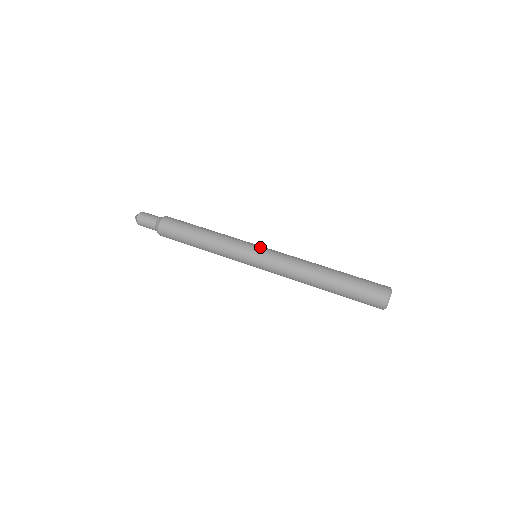
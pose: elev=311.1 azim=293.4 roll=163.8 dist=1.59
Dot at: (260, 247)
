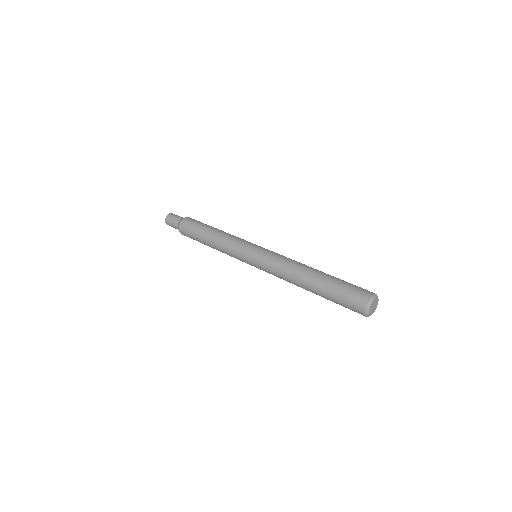
Dot at: (255, 250)
